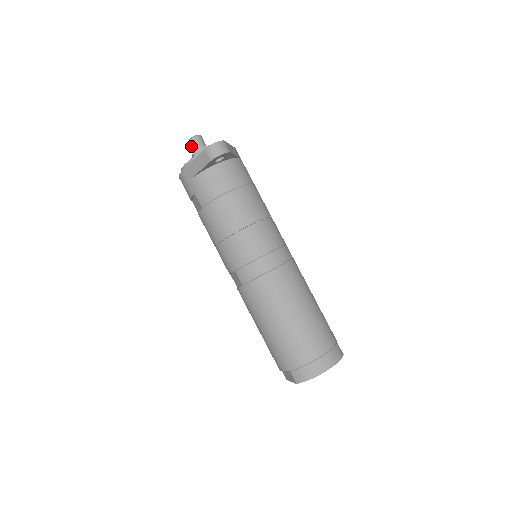
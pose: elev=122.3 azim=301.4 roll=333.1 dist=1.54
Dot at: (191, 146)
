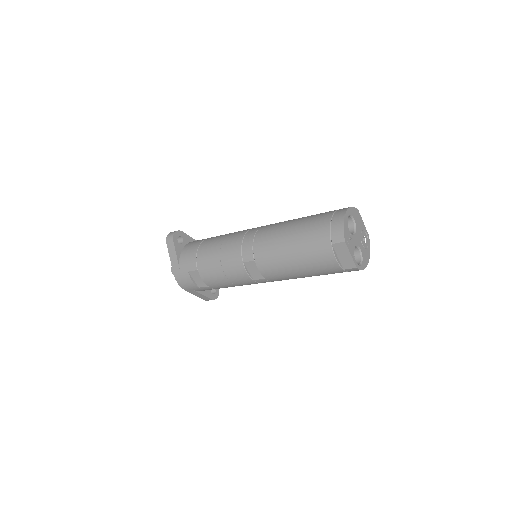
Dot at: occluded
